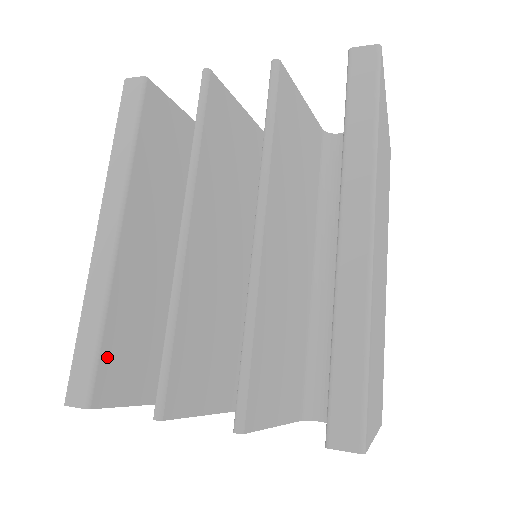
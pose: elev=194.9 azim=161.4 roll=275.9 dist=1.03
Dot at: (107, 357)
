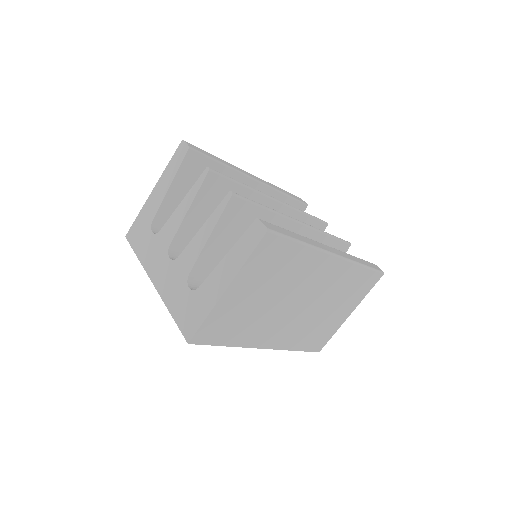
Dot at: (207, 164)
